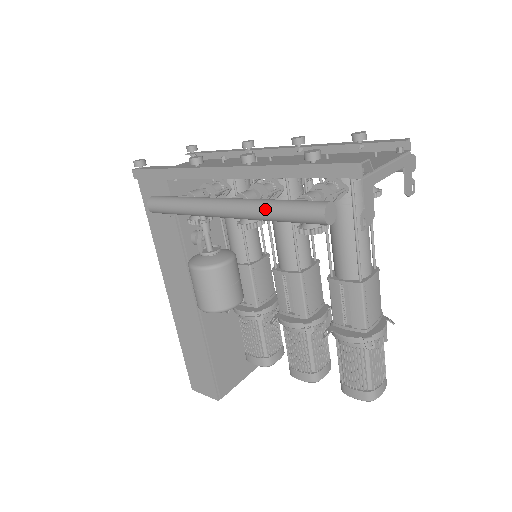
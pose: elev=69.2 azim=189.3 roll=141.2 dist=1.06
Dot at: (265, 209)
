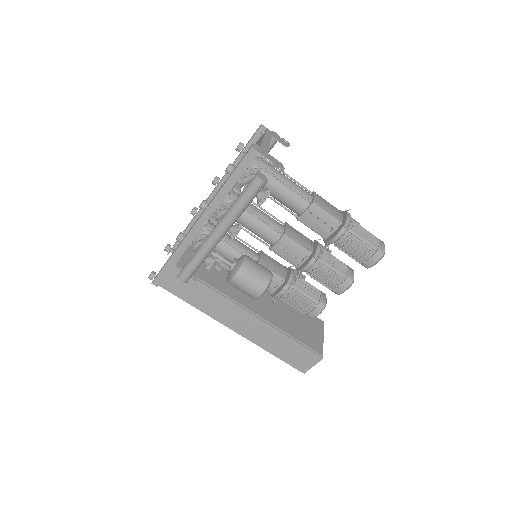
Dot at: (235, 209)
